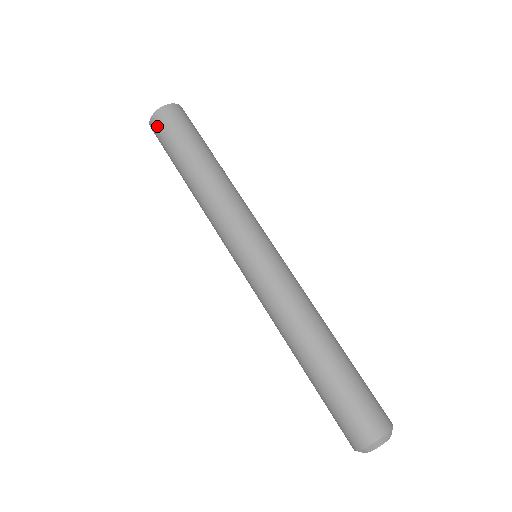
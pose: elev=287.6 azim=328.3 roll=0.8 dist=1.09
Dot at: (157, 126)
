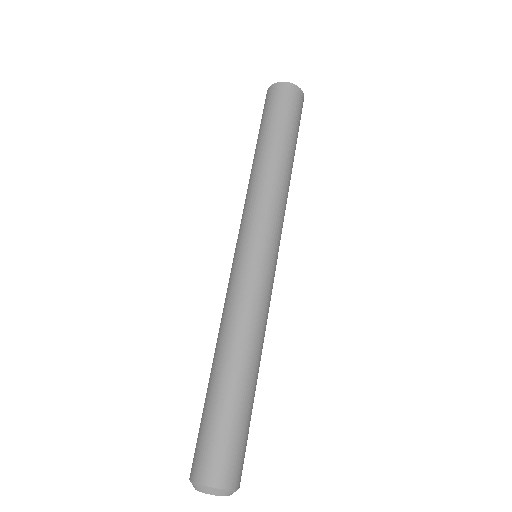
Dot at: (286, 93)
